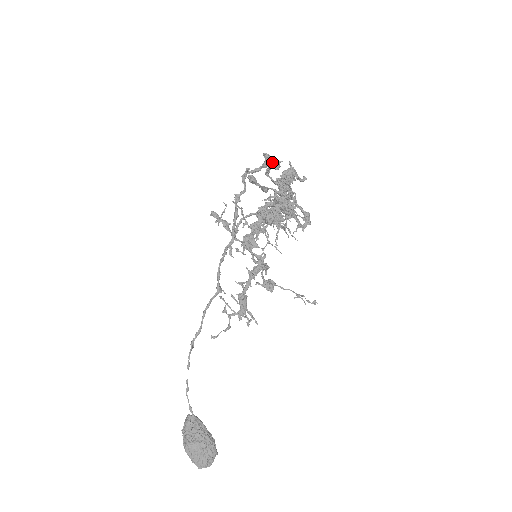
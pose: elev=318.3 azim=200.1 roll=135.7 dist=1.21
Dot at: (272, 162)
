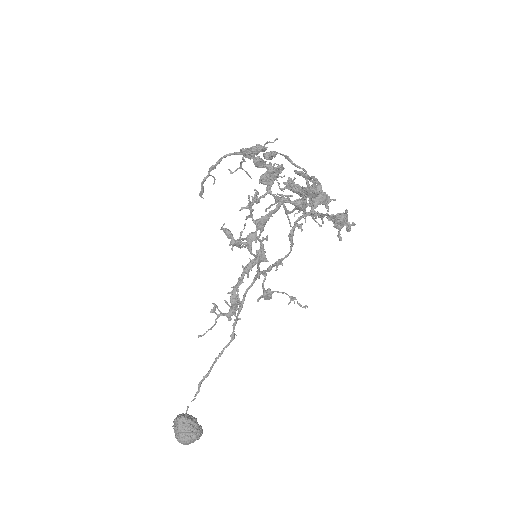
Dot at: (325, 202)
